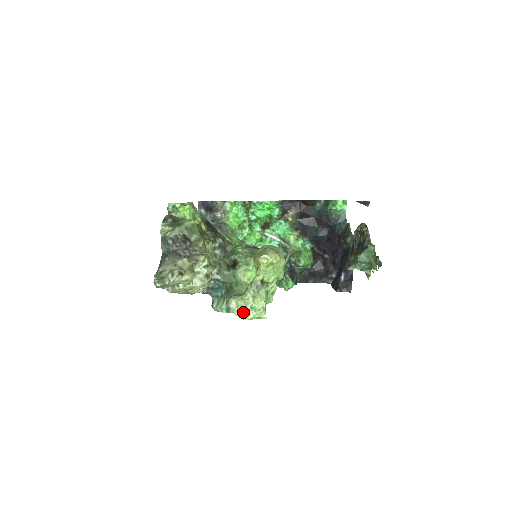
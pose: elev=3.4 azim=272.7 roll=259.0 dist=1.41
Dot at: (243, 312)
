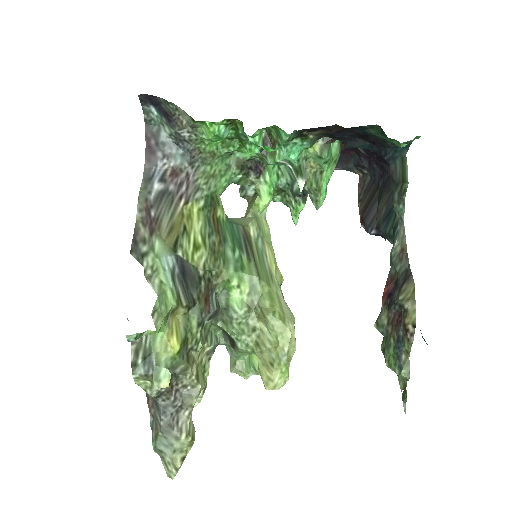
Dot at: occluded
